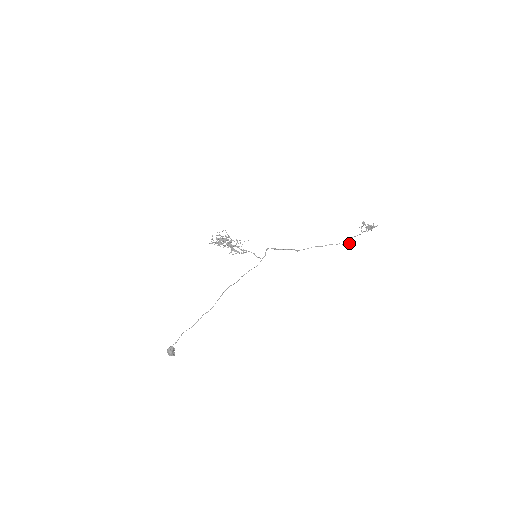
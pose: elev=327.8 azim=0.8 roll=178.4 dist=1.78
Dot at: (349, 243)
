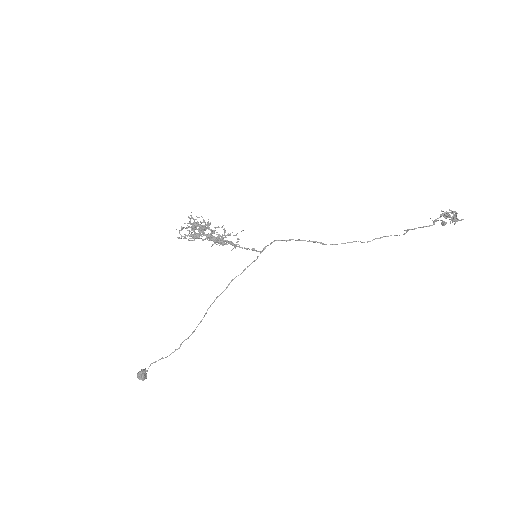
Dot at: (406, 231)
